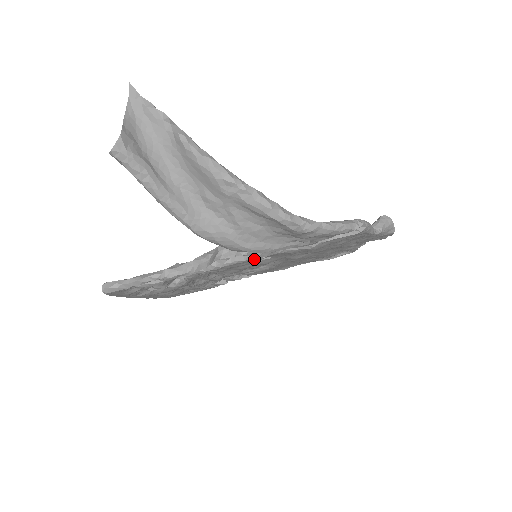
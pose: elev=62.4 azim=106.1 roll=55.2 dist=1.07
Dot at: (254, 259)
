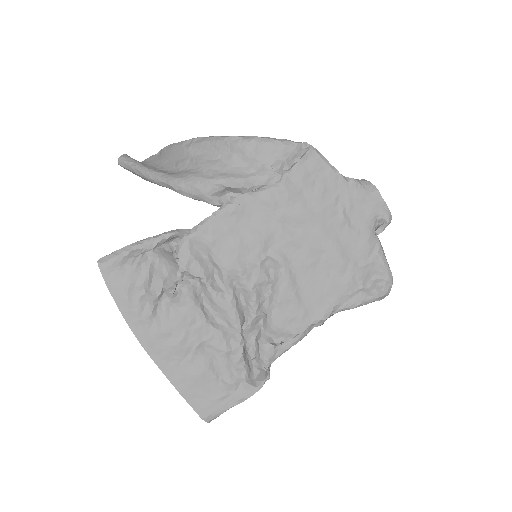
Dot at: (231, 208)
